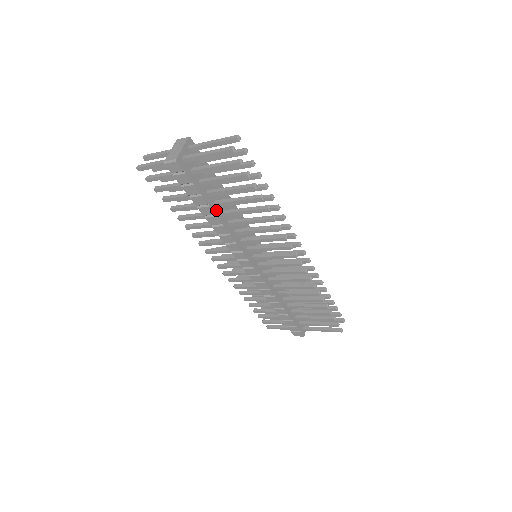
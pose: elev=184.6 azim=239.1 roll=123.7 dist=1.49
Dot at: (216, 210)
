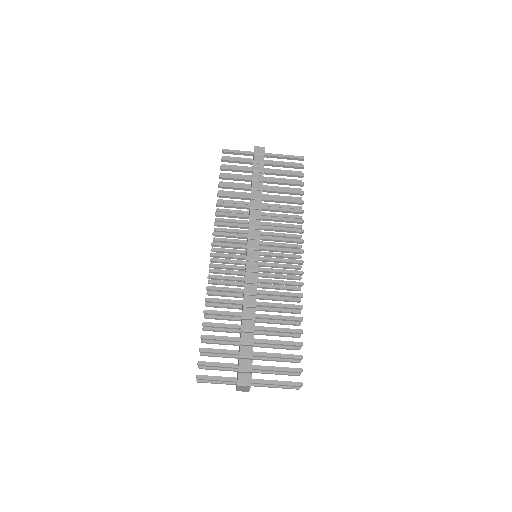
Dot at: (262, 191)
